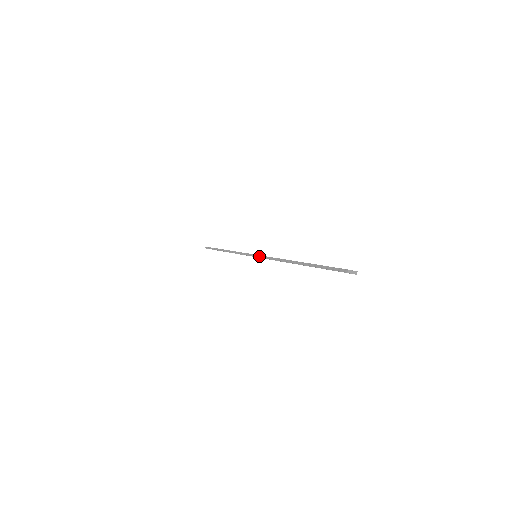
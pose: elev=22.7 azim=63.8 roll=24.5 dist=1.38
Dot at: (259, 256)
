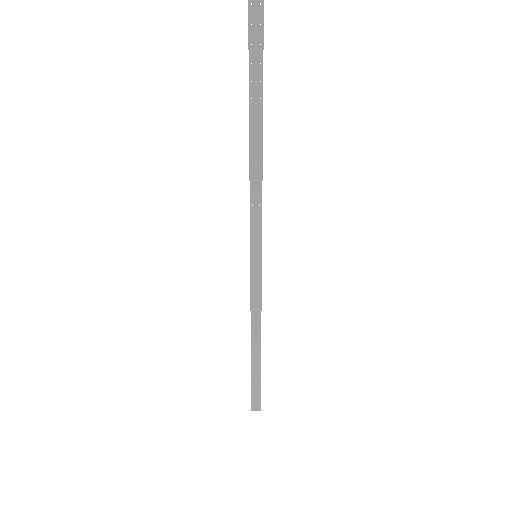
Dot at: (250, 235)
